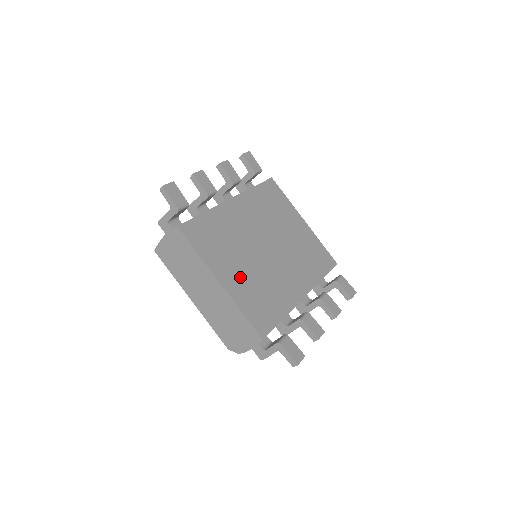
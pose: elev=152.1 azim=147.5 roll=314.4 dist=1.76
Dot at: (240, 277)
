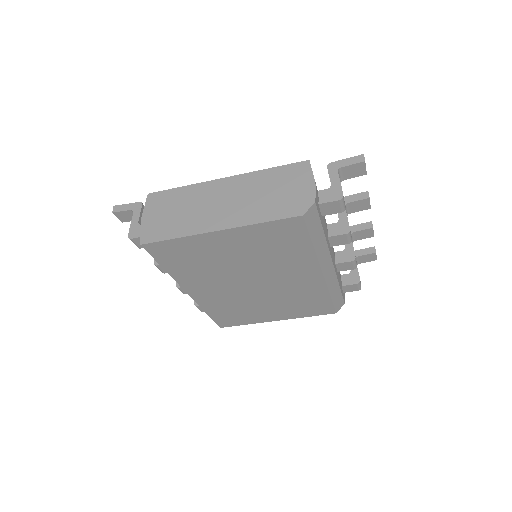
Dot at: occluded
